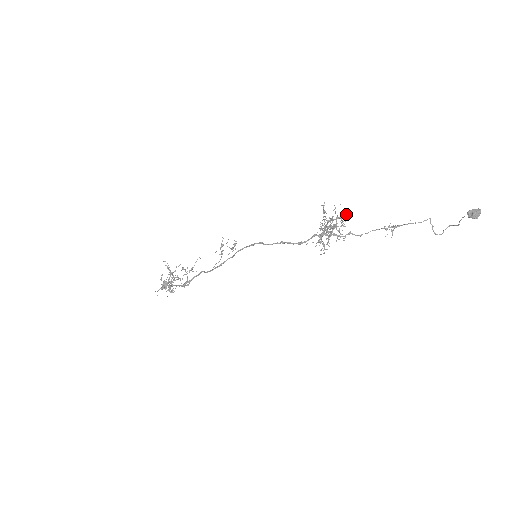
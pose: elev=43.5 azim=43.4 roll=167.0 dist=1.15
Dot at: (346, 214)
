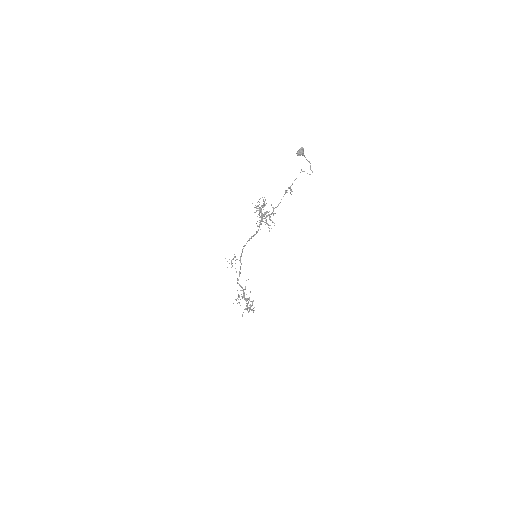
Dot at: (265, 200)
